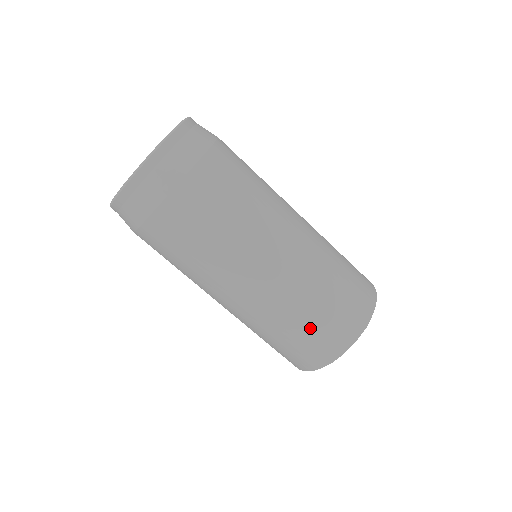
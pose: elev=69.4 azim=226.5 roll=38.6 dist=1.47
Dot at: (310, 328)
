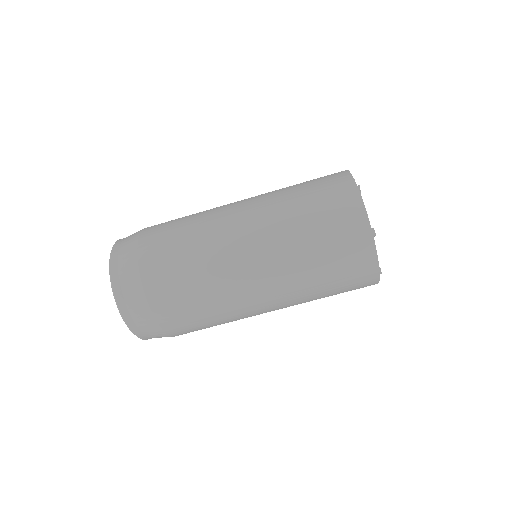
Dot at: (334, 281)
